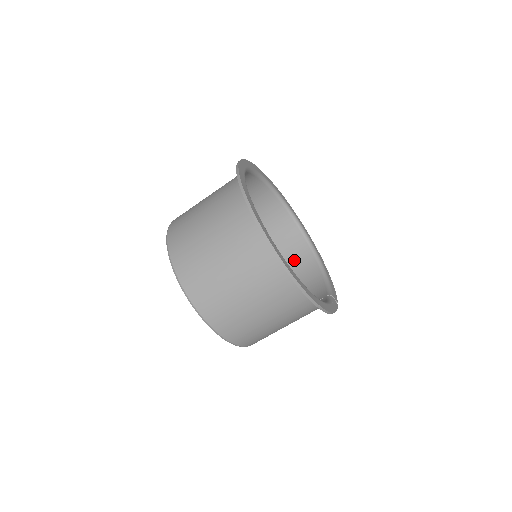
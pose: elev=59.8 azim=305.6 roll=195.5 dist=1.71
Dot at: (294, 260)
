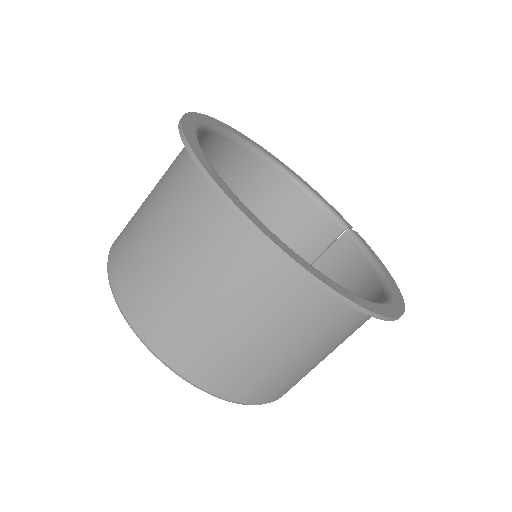
Dot at: (255, 190)
